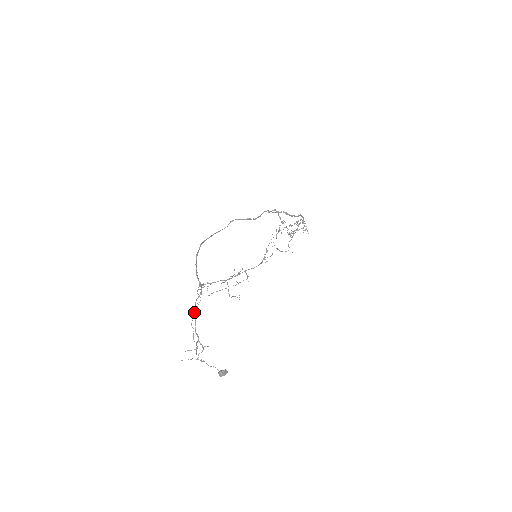
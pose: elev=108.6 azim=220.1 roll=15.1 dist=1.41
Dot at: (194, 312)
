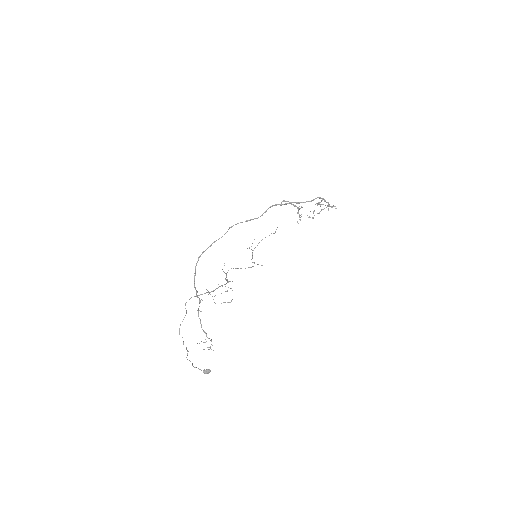
Dot at: (180, 324)
